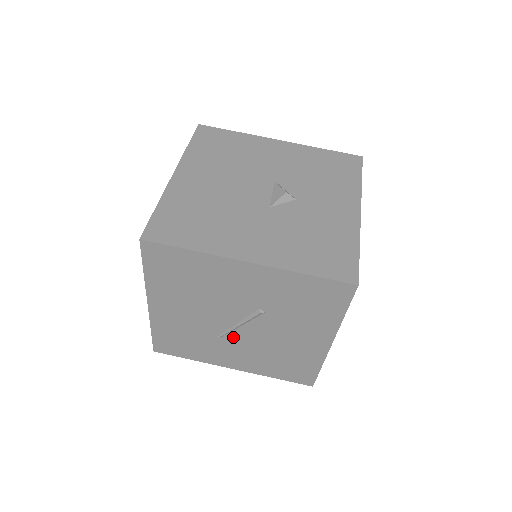
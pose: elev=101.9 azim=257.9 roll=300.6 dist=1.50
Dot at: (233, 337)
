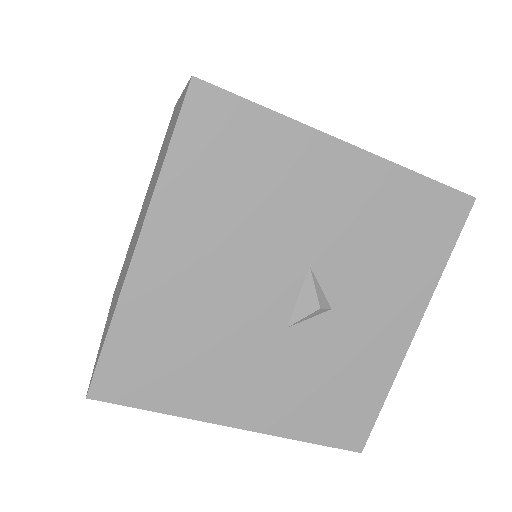
Dot at: occluded
